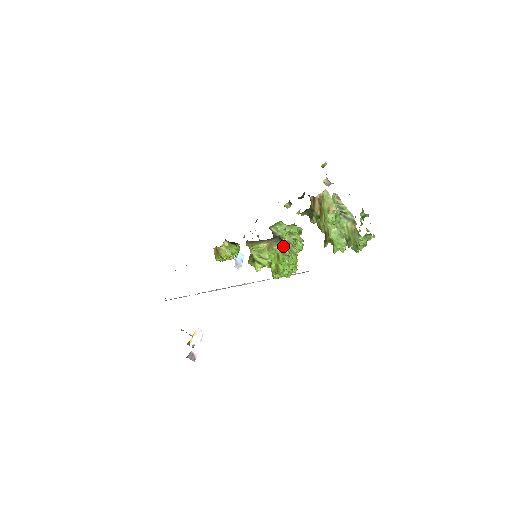
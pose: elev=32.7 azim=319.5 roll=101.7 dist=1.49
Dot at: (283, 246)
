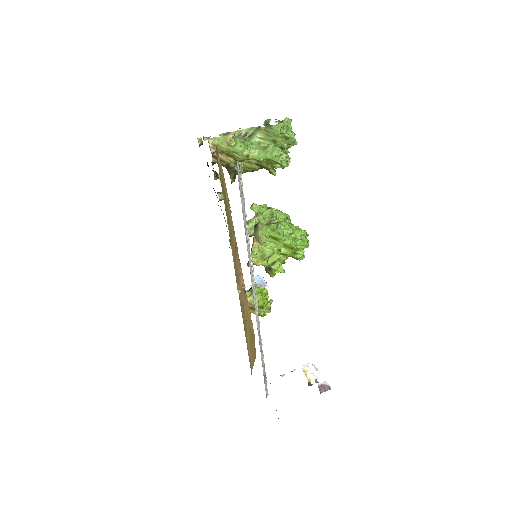
Dot at: occluded
